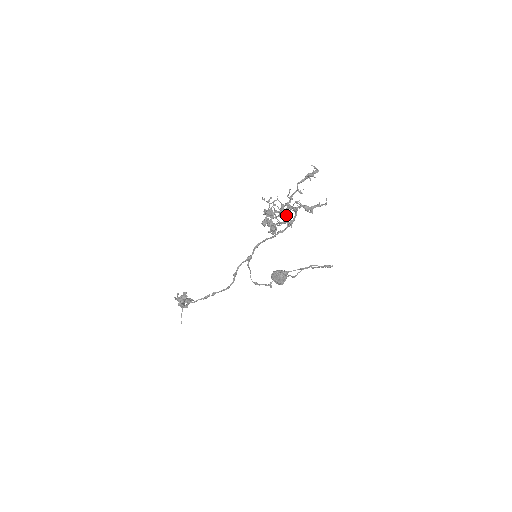
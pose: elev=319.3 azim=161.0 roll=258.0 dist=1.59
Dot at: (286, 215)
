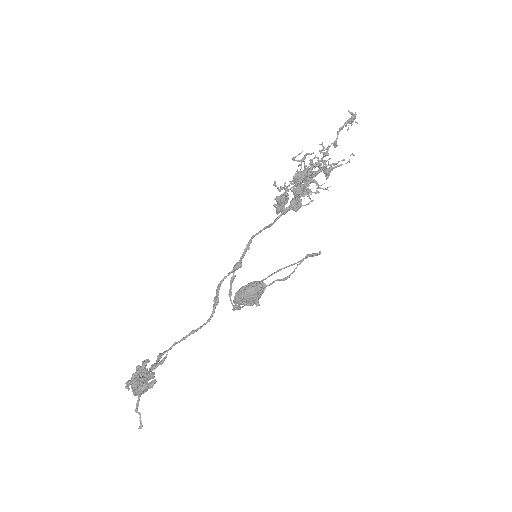
Dot at: (309, 181)
